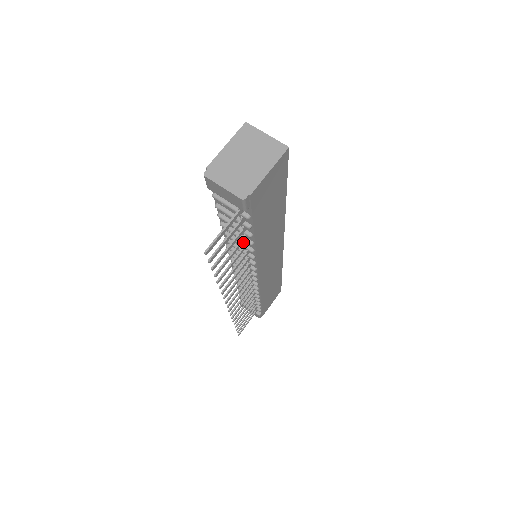
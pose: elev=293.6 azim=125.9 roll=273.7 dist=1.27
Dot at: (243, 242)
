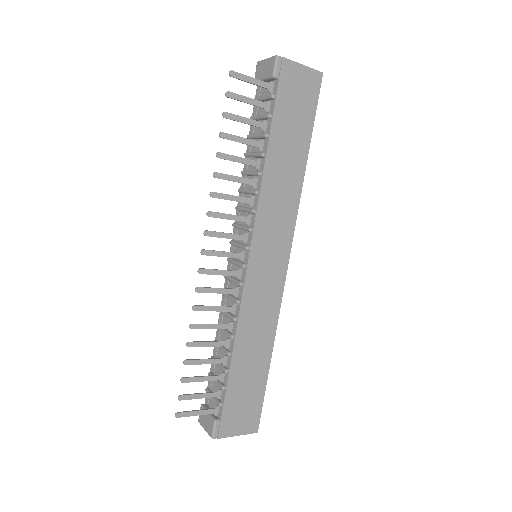
Dot at: (255, 171)
